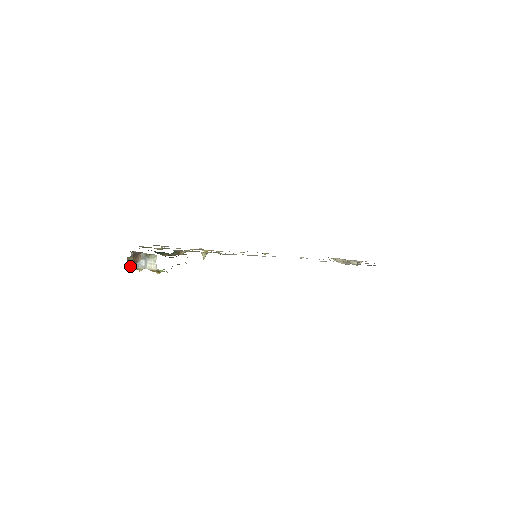
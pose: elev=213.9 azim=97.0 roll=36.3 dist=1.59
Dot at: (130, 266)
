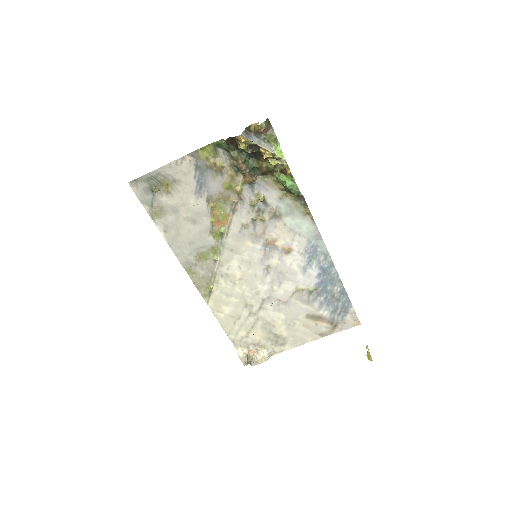
Dot at: (260, 127)
